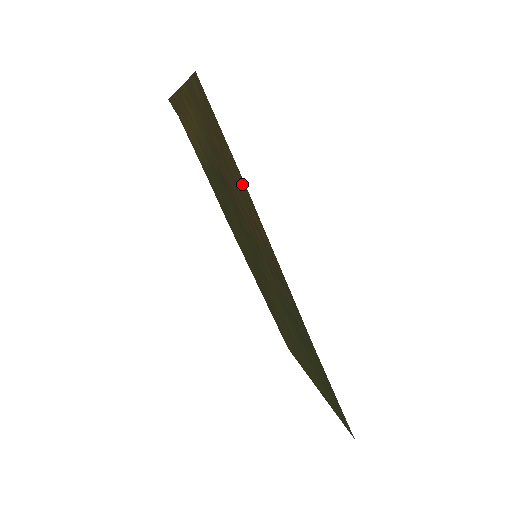
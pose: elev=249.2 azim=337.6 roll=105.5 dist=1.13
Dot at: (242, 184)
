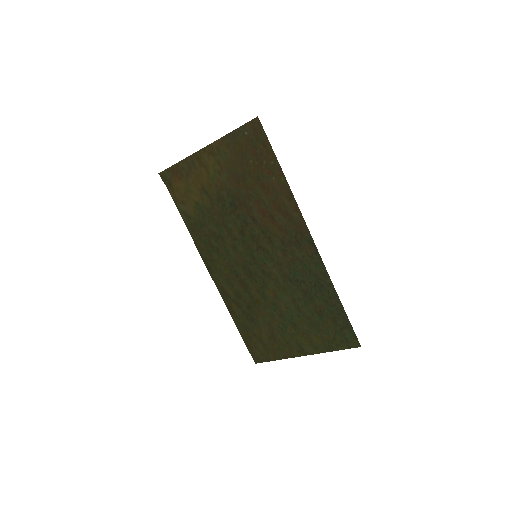
Dot at: (279, 179)
